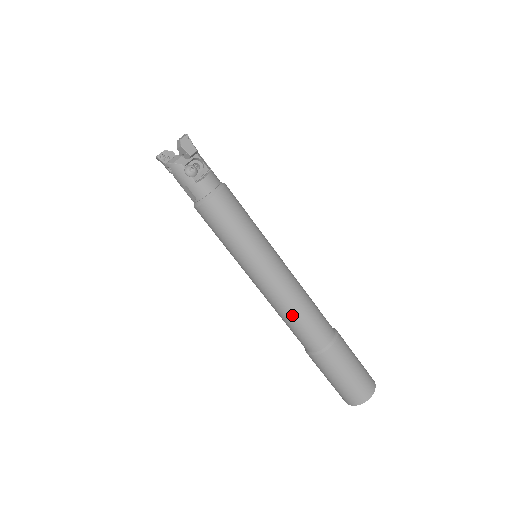
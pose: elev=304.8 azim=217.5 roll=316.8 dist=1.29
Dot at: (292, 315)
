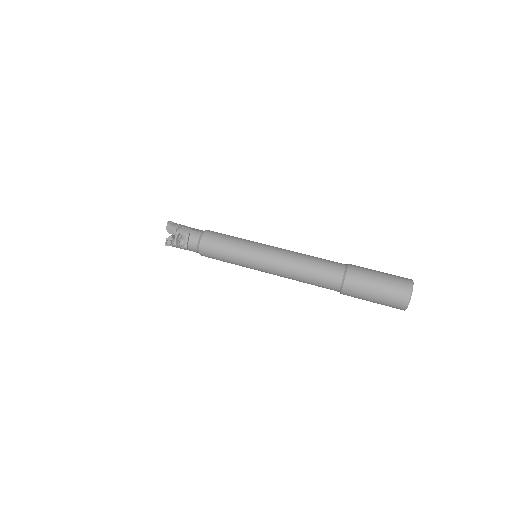
Dot at: (300, 281)
